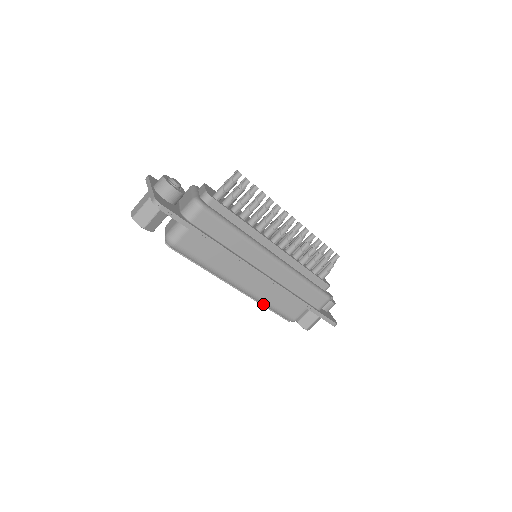
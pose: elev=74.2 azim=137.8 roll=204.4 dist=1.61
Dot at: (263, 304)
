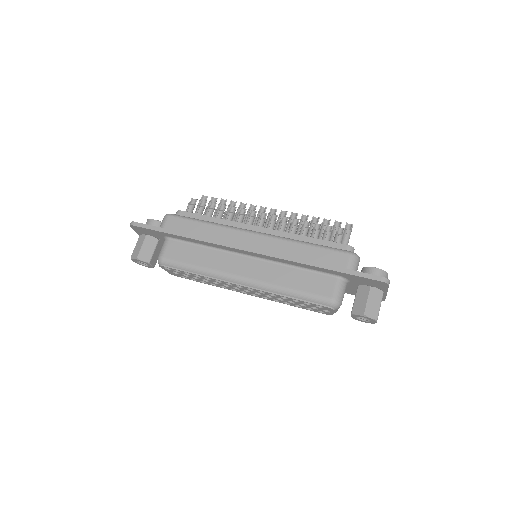
Dot at: (281, 293)
